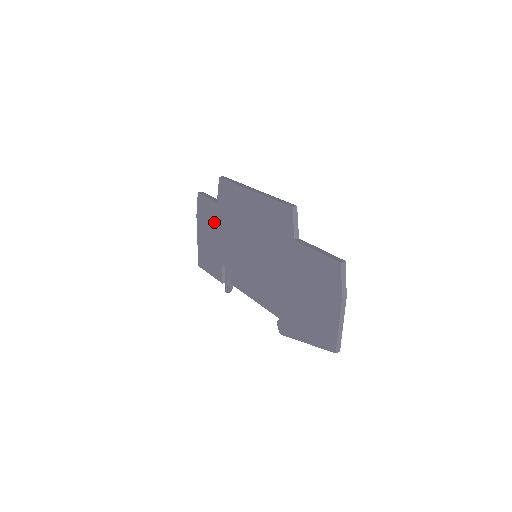
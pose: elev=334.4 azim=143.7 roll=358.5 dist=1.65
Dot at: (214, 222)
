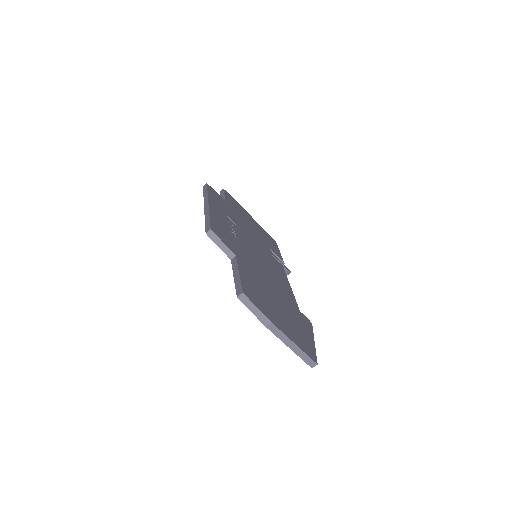
Dot at: occluded
